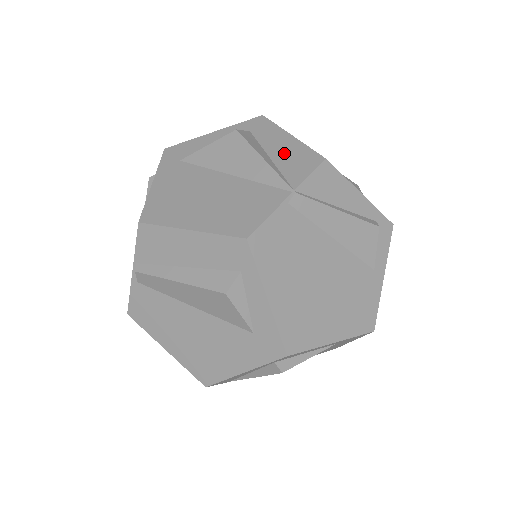
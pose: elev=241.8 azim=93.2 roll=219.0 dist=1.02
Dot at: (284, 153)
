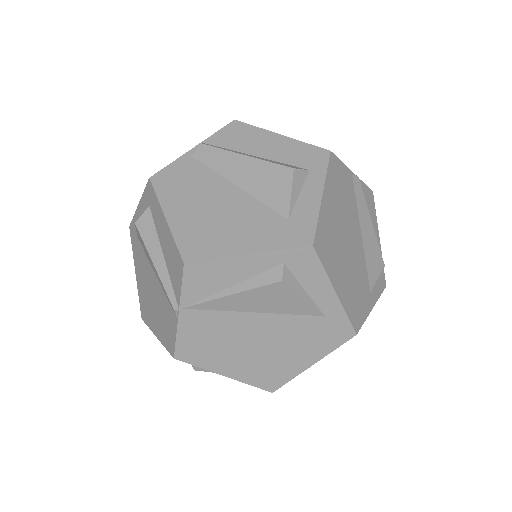
Dot at: occluded
